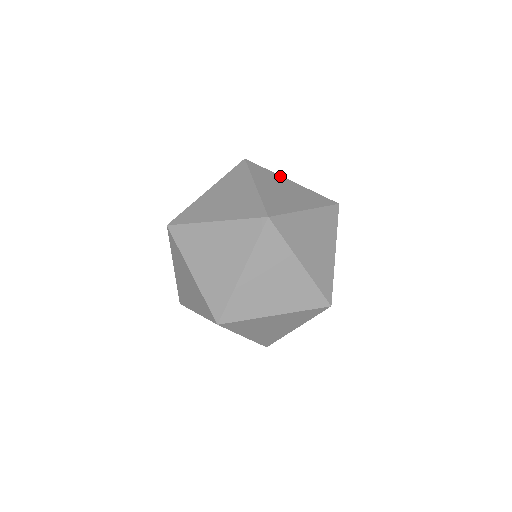
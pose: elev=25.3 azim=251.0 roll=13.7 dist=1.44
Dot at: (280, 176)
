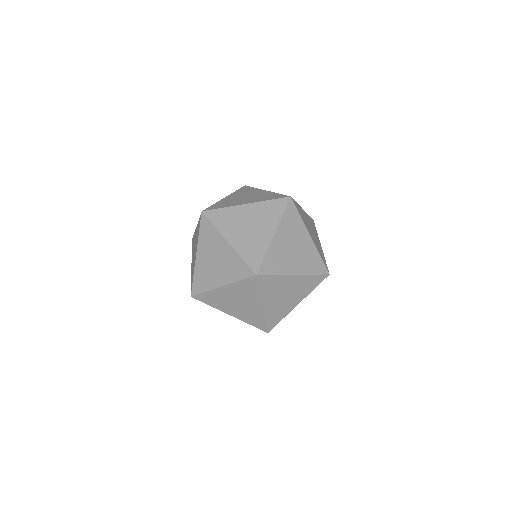
Dot at: (301, 208)
